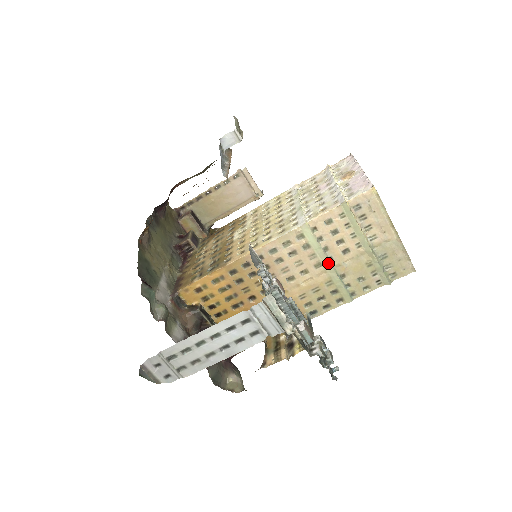
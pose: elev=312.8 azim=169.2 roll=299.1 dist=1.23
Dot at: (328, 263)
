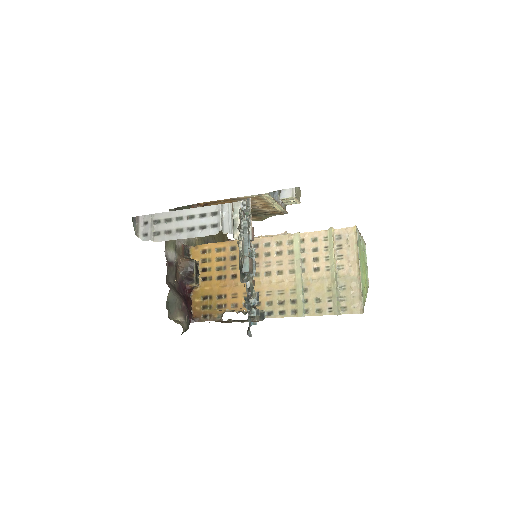
Dot at: (300, 272)
